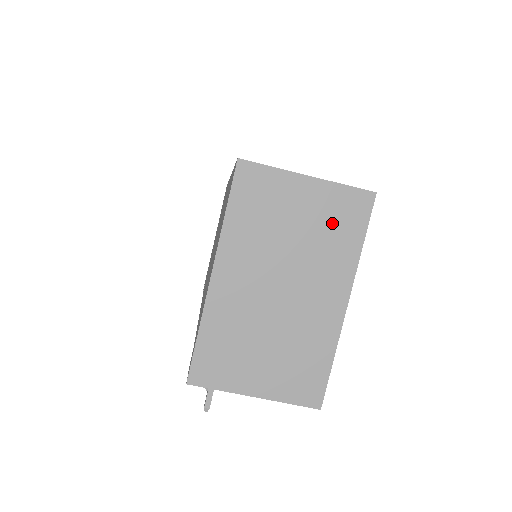
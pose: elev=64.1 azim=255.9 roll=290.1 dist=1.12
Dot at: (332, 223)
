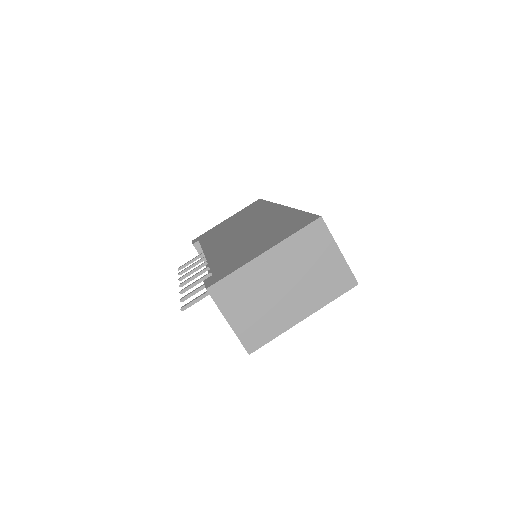
Dot at: (331, 279)
